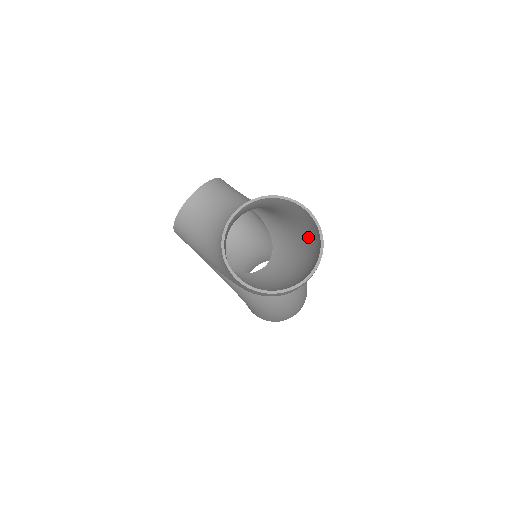
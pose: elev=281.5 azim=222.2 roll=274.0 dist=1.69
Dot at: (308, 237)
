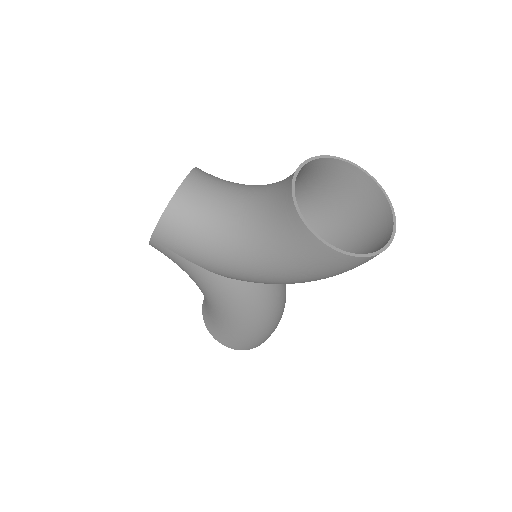
Dot at: (343, 211)
